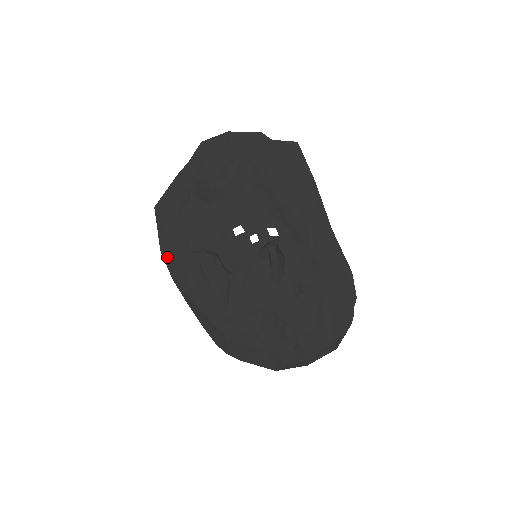
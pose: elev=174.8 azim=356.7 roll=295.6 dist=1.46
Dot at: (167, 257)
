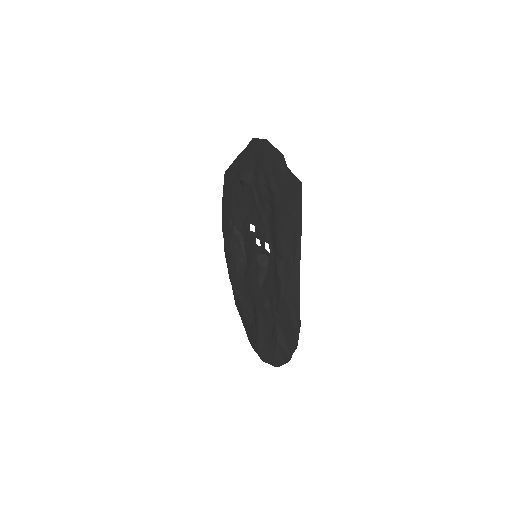
Dot at: (223, 214)
